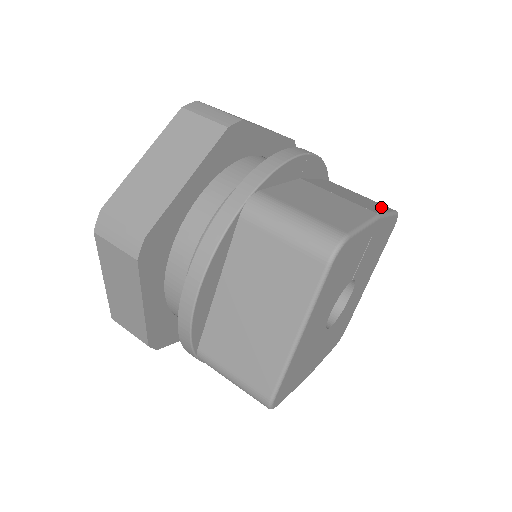
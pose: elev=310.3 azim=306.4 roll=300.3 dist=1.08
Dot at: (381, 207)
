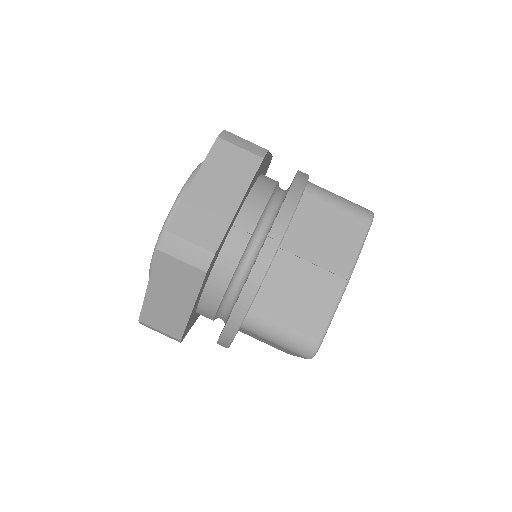
Dot at: (354, 237)
